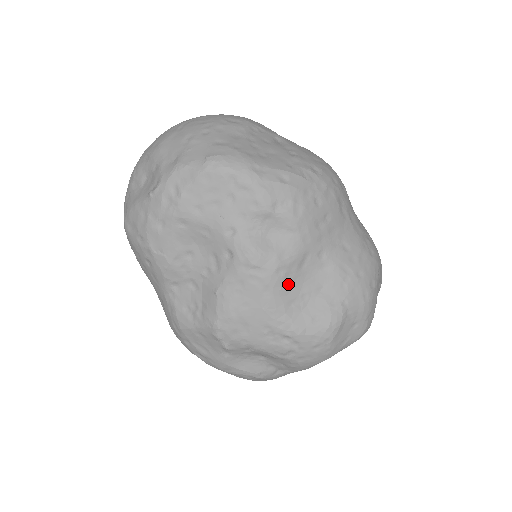
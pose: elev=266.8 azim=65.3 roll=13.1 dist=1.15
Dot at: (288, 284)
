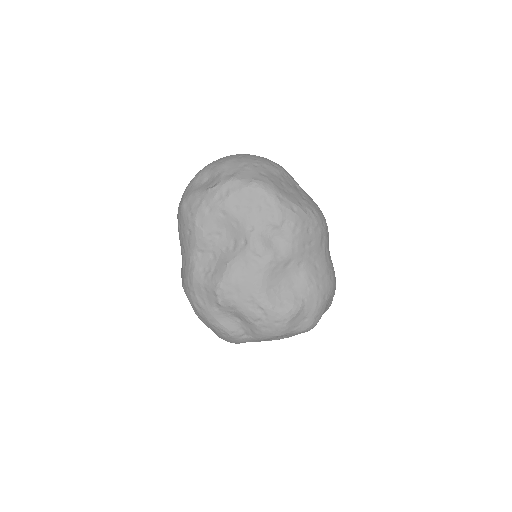
Dot at: (274, 274)
